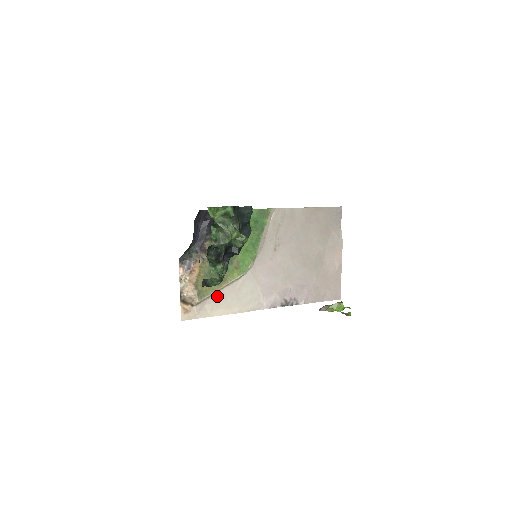
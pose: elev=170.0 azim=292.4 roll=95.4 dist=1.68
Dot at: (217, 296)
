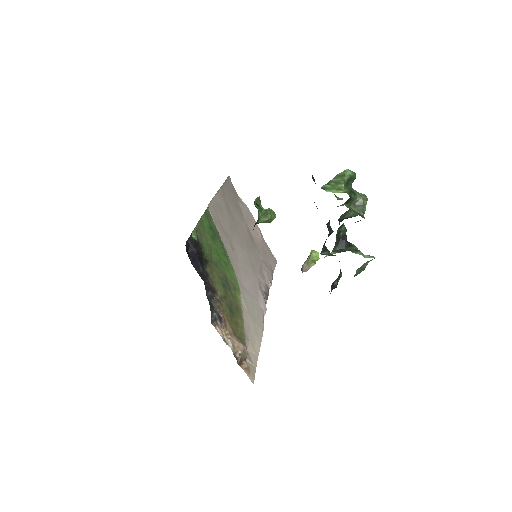
Dot at: (246, 331)
